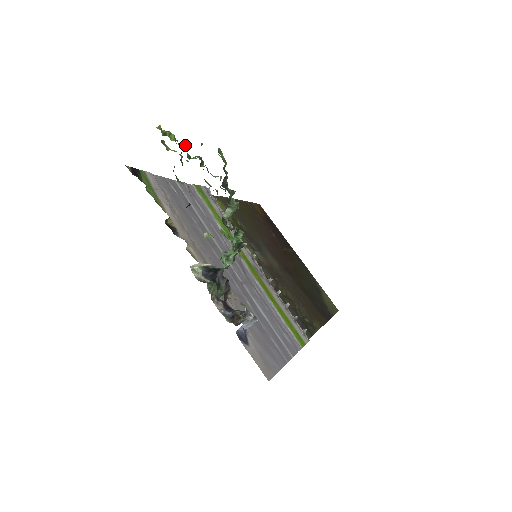
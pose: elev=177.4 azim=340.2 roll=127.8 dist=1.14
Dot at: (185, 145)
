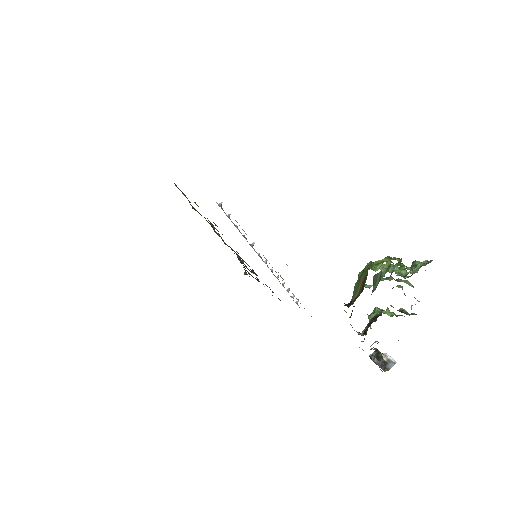
Dot at: (411, 269)
